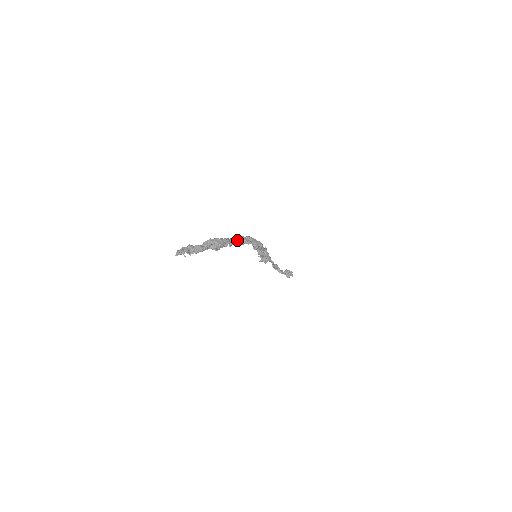
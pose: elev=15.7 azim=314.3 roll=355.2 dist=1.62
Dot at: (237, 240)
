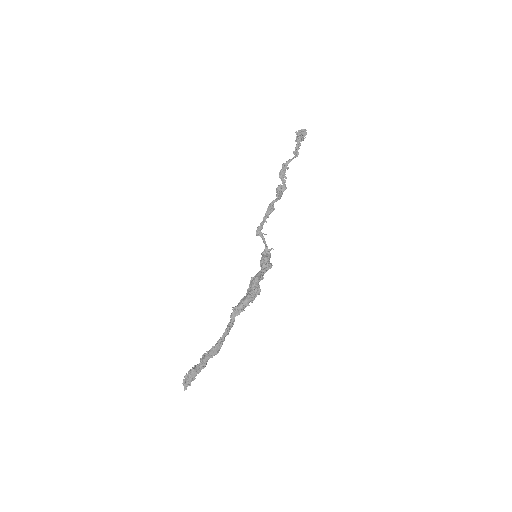
Dot at: (231, 325)
